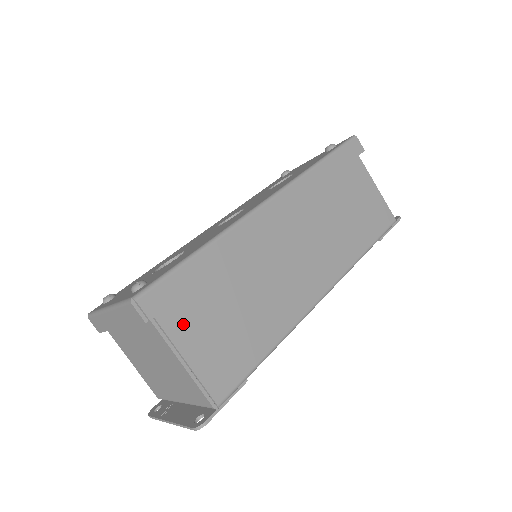
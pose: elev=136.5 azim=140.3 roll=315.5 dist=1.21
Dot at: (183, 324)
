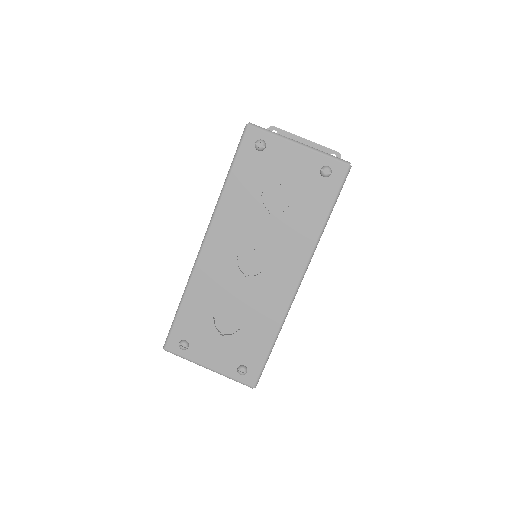
Dot at: occluded
